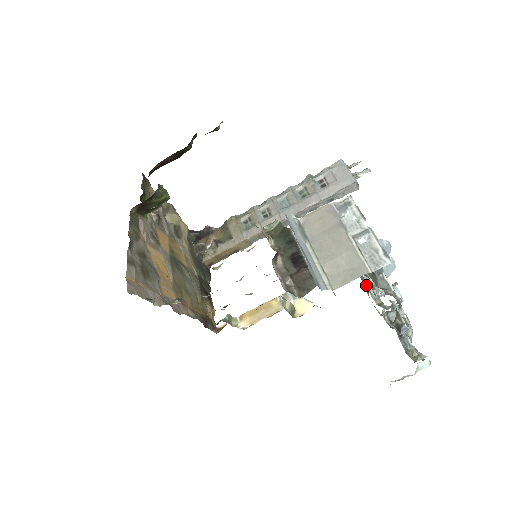
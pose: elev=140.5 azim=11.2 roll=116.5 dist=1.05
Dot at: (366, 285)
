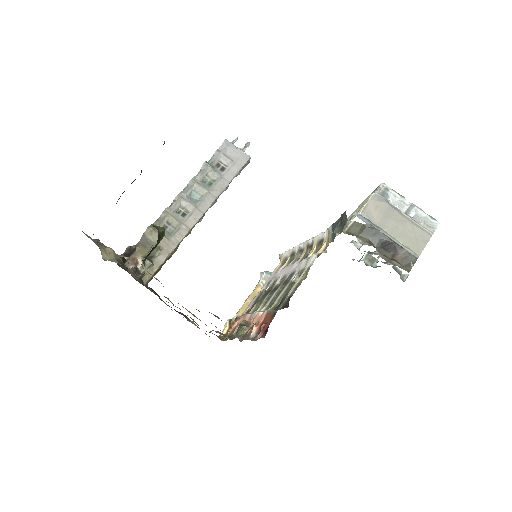
Dot at: occluded
